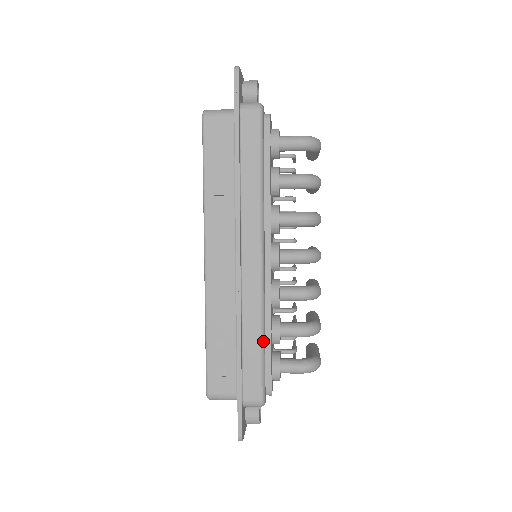
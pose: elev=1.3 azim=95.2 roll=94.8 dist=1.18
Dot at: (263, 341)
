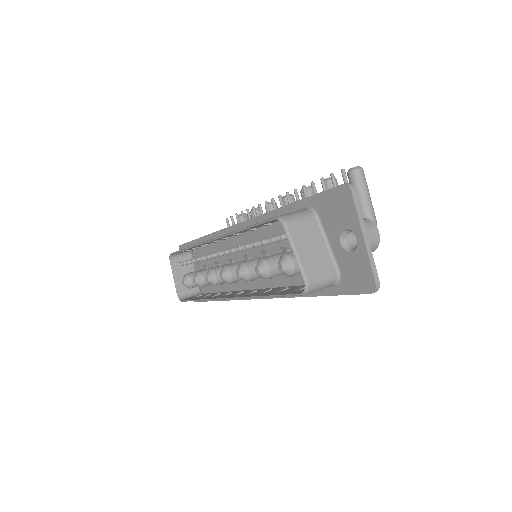
Dot at: occluded
